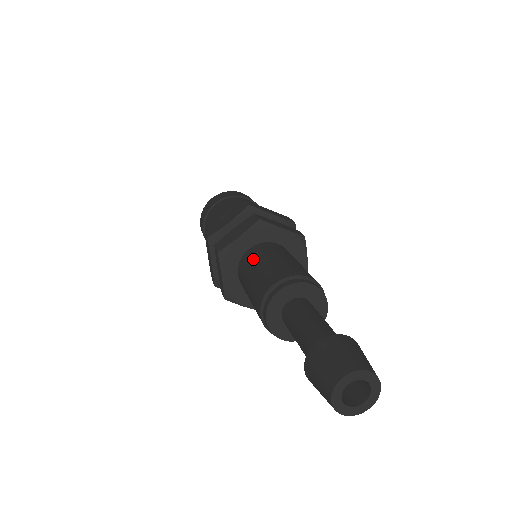
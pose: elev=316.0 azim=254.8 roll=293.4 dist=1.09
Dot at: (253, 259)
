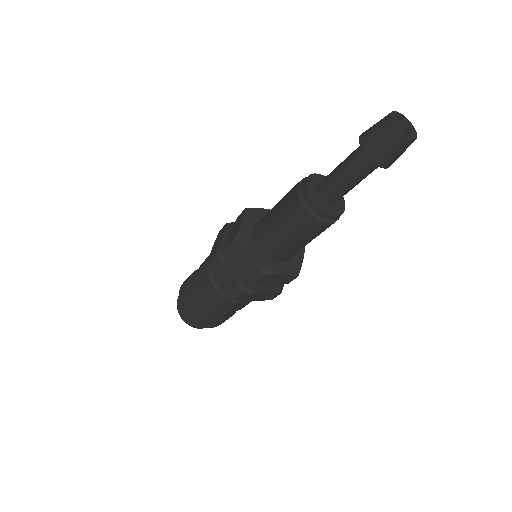
Dot at: (265, 218)
